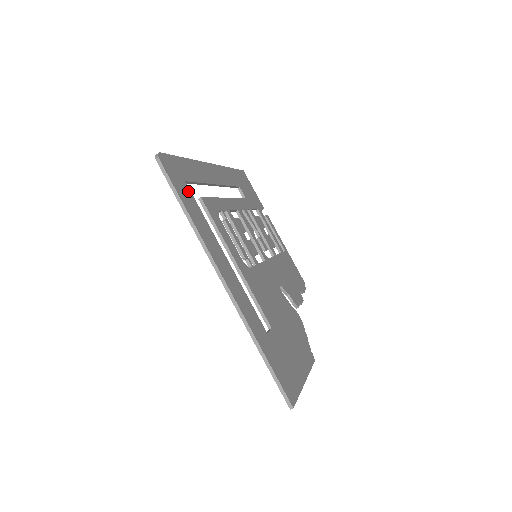
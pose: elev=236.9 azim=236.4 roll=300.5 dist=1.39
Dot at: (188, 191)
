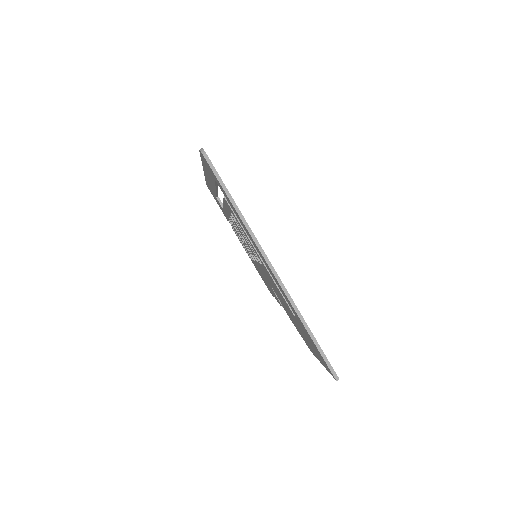
Dot at: occluded
